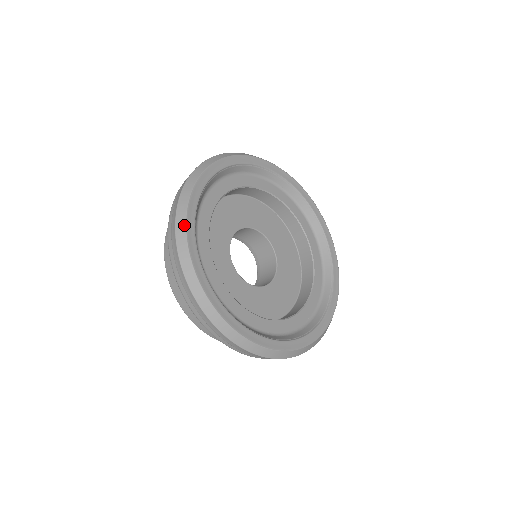
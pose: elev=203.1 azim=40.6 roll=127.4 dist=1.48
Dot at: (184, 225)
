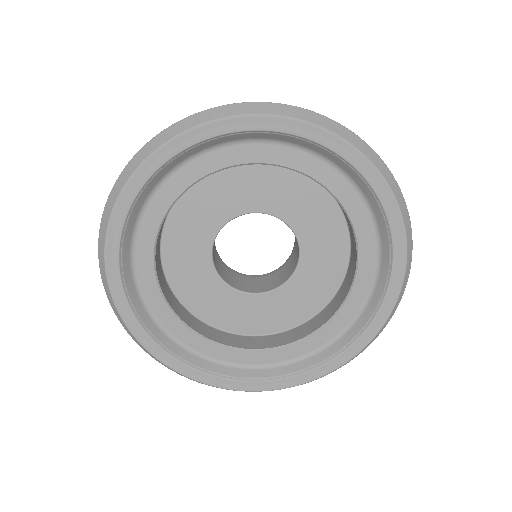
Dot at: (129, 332)
